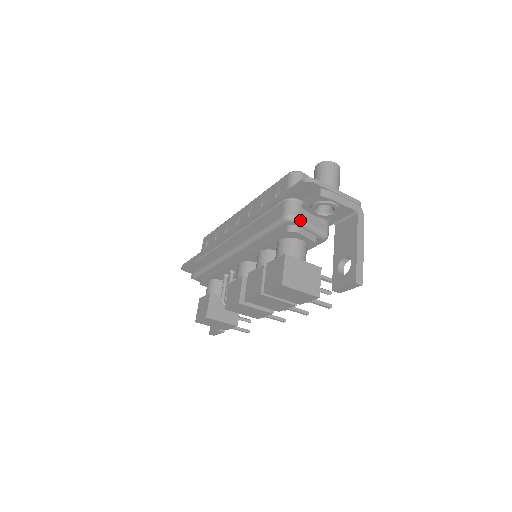
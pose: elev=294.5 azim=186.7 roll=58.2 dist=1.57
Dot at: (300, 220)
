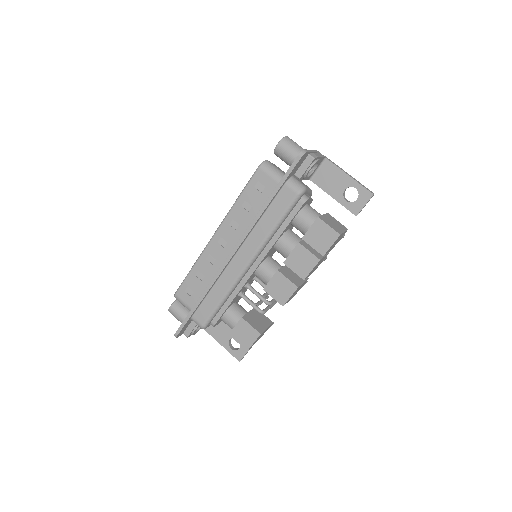
Dot at: (306, 188)
